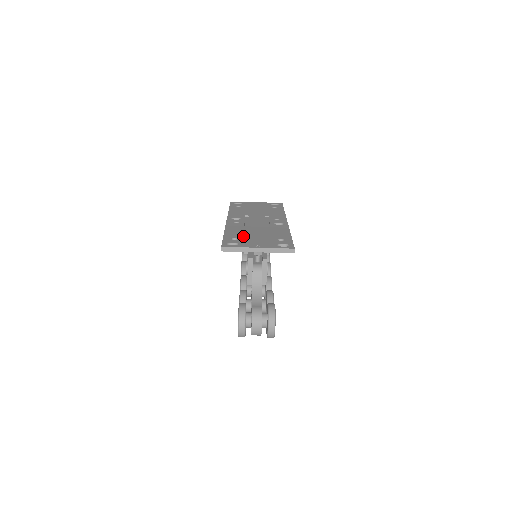
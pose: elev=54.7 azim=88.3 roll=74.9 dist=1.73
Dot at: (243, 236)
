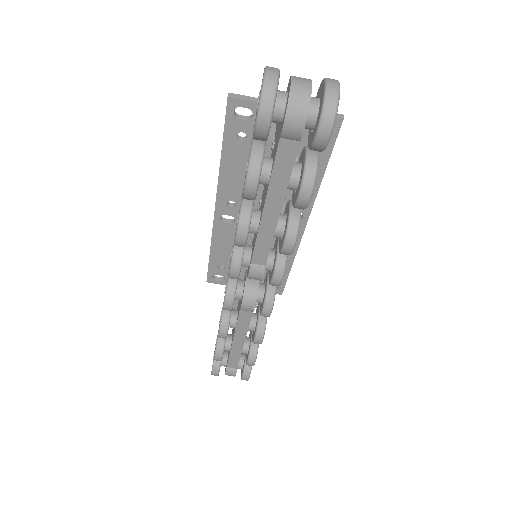
Dot at: occluded
